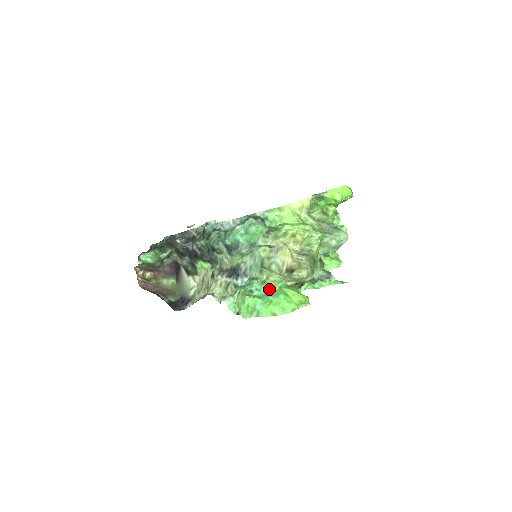
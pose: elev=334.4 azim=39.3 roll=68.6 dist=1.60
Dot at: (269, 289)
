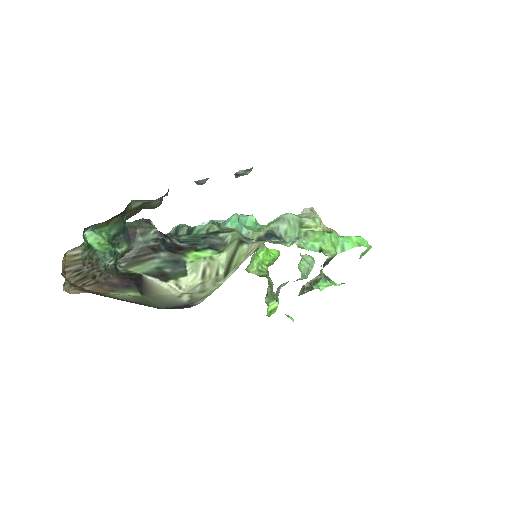
Dot at: occluded
